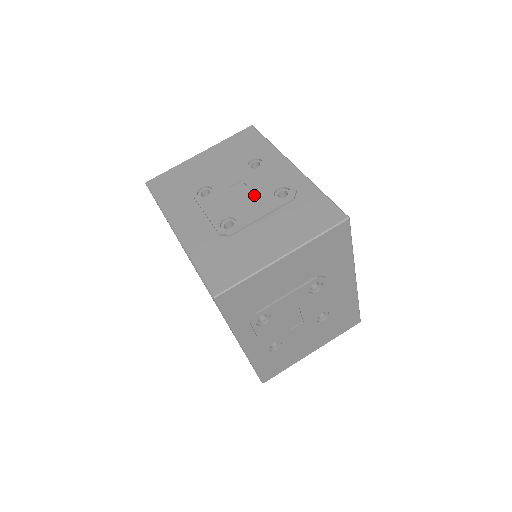
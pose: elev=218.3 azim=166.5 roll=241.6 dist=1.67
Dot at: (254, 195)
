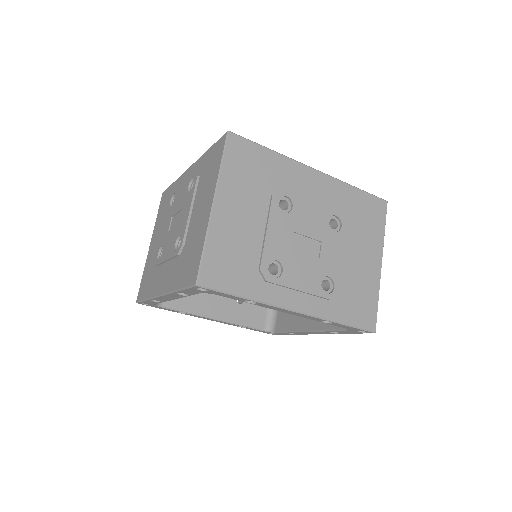
Dot at: (181, 211)
